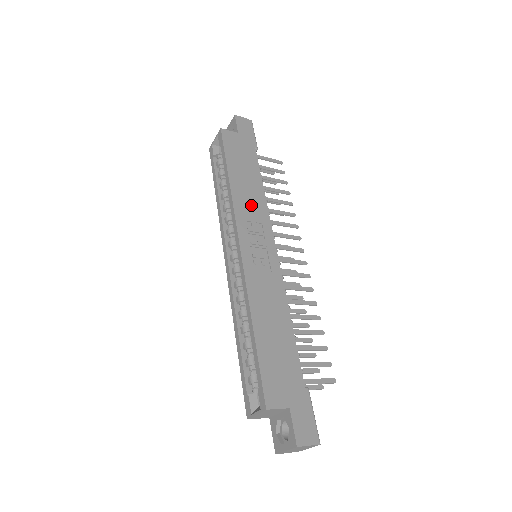
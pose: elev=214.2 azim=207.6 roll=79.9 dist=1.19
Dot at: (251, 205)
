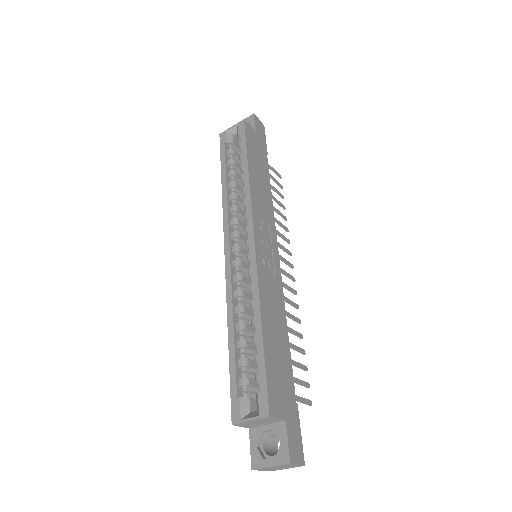
Dot at: (263, 204)
